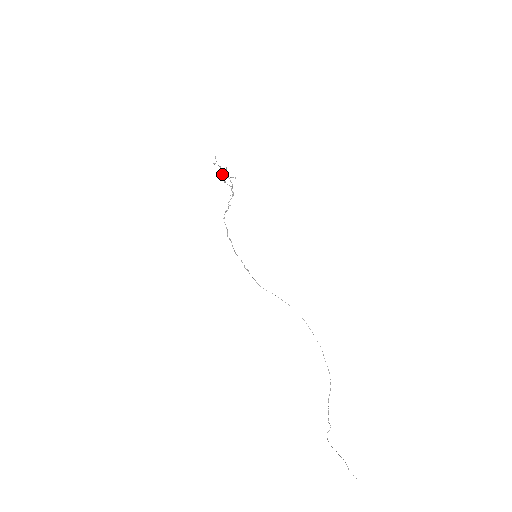
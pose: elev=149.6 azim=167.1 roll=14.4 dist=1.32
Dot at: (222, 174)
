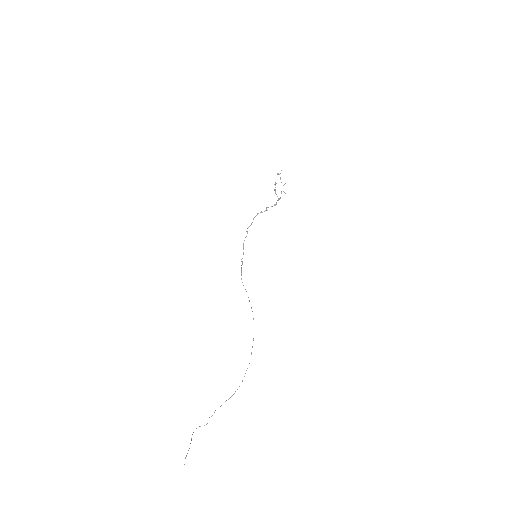
Dot at: occluded
